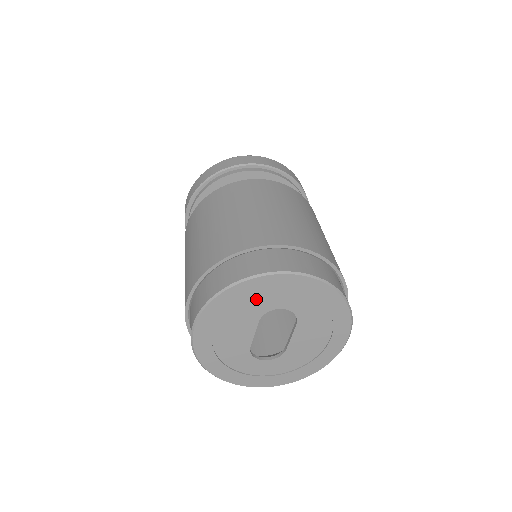
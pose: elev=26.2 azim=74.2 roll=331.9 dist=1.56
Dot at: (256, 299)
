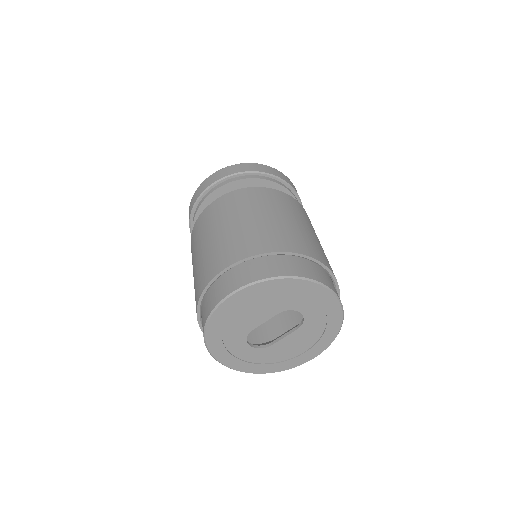
Dot at: (293, 296)
